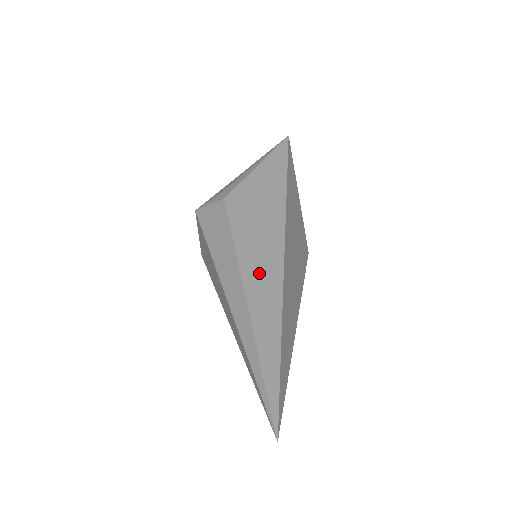
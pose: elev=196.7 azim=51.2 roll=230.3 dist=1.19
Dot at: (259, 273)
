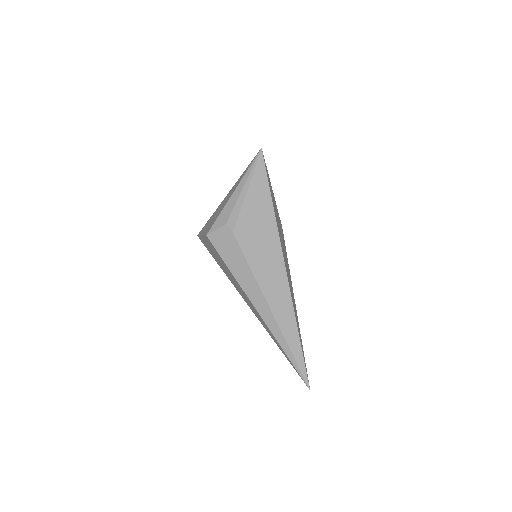
Dot at: (275, 291)
